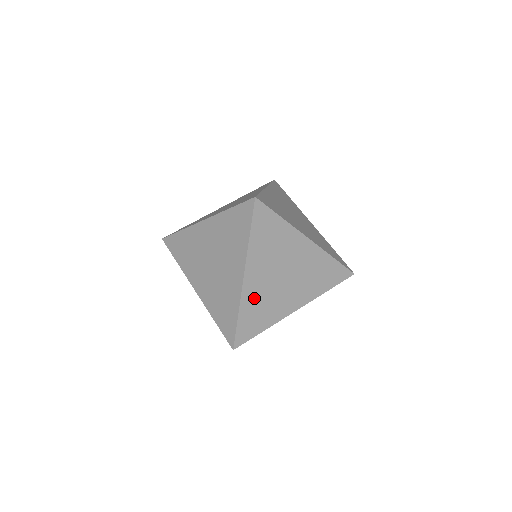
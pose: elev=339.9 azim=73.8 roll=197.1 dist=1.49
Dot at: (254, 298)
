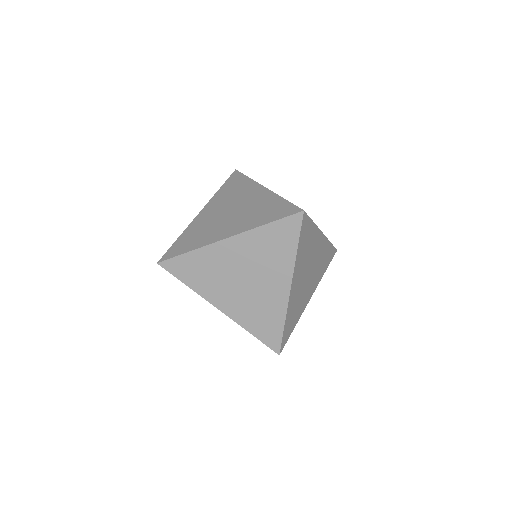
Dot at: (198, 226)
